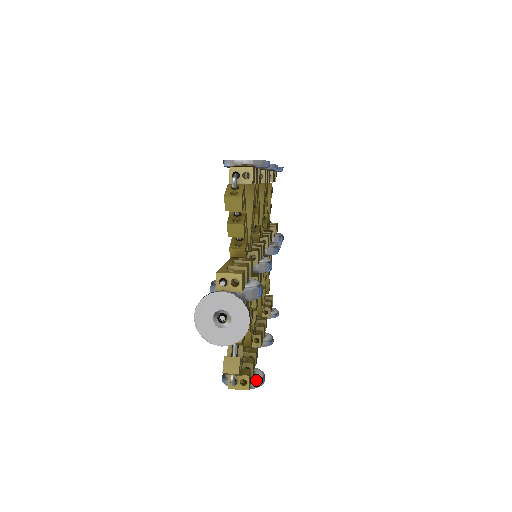
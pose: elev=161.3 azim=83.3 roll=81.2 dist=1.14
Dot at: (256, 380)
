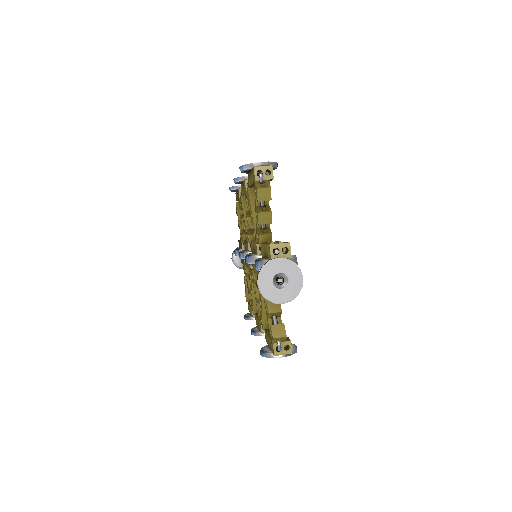
Dot at: (292, 348)
